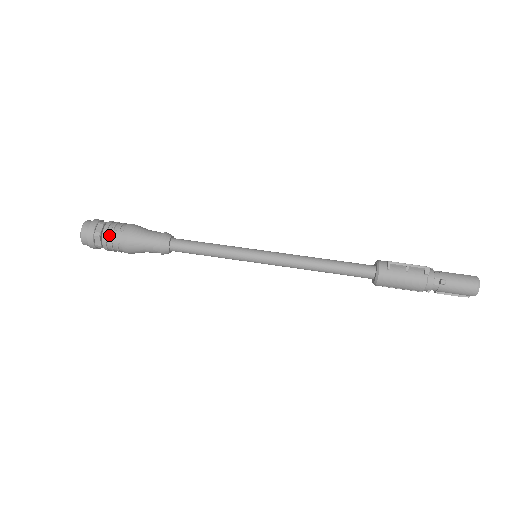
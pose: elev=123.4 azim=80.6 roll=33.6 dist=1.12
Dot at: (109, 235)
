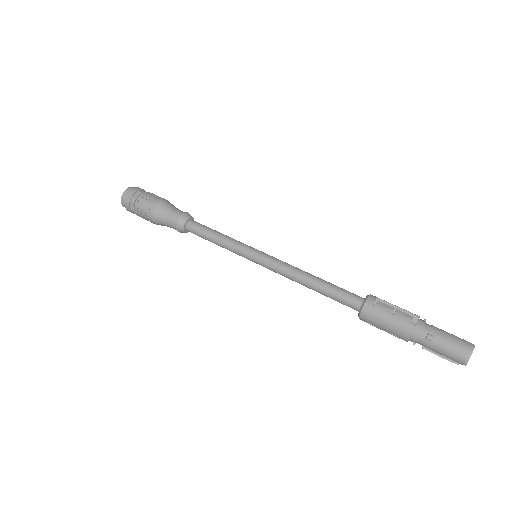
Dot at: (141, 203)
